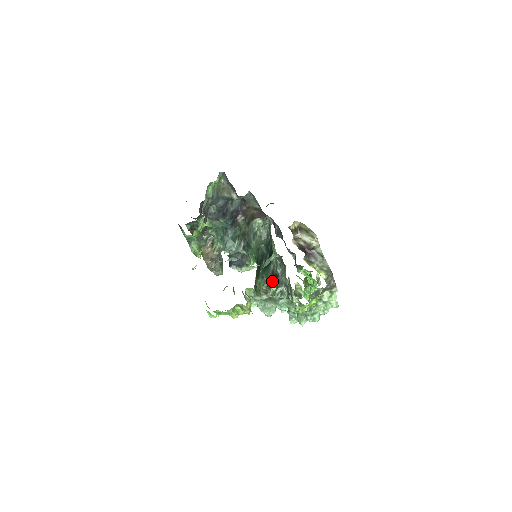
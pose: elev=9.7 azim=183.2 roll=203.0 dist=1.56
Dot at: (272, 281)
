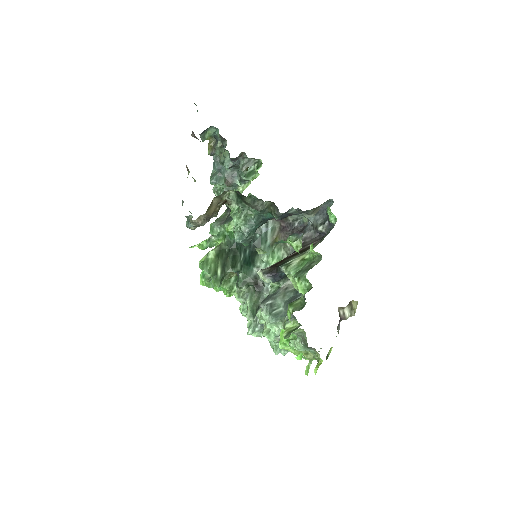
Dot at: (249, 284)
